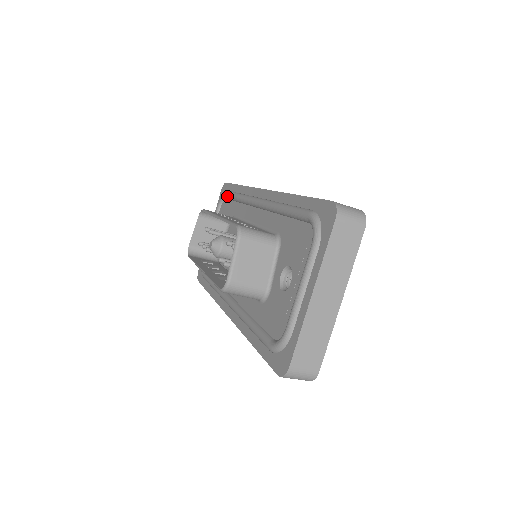
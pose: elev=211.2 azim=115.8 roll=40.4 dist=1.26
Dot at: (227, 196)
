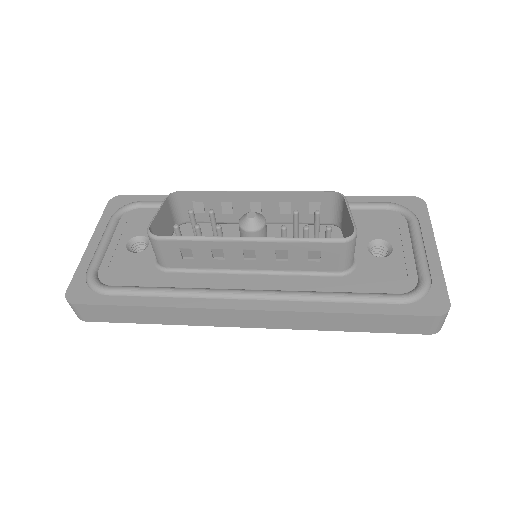
Dot at: (150, 203)
